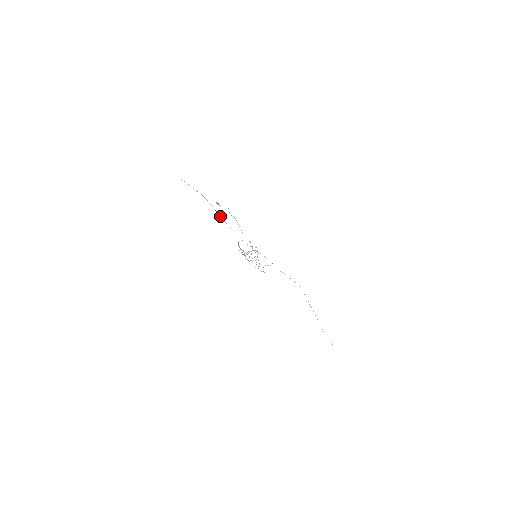
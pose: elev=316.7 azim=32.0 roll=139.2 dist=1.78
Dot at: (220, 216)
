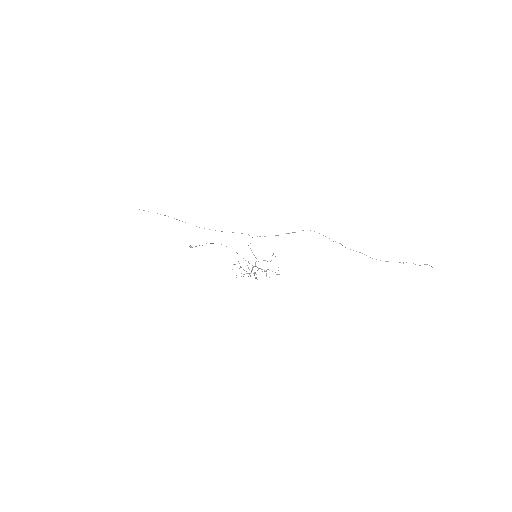
Dot at: occluded
